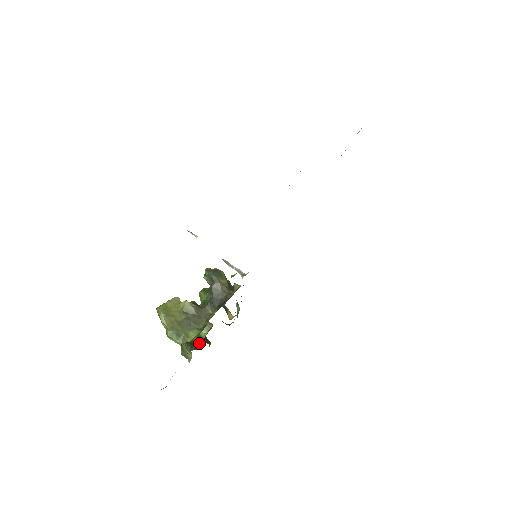
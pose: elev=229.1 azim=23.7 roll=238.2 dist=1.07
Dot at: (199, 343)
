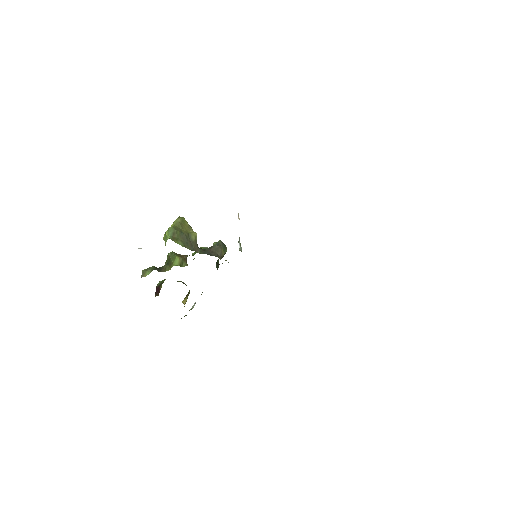
Dot at: (164, 270)
